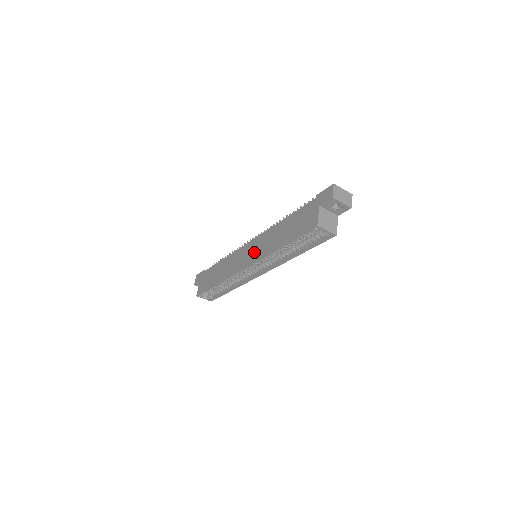
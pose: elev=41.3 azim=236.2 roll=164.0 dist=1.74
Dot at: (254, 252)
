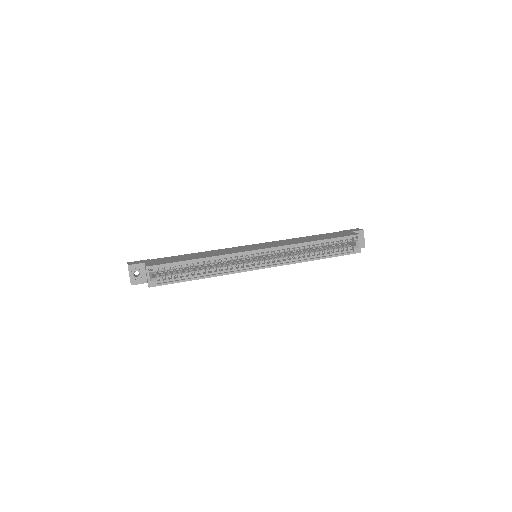
Dot at: (270, 245)
